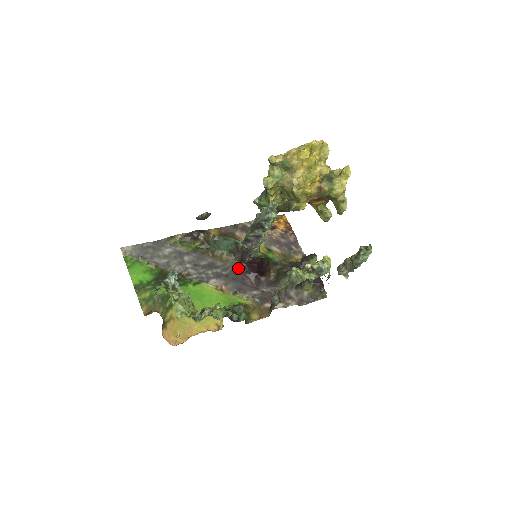
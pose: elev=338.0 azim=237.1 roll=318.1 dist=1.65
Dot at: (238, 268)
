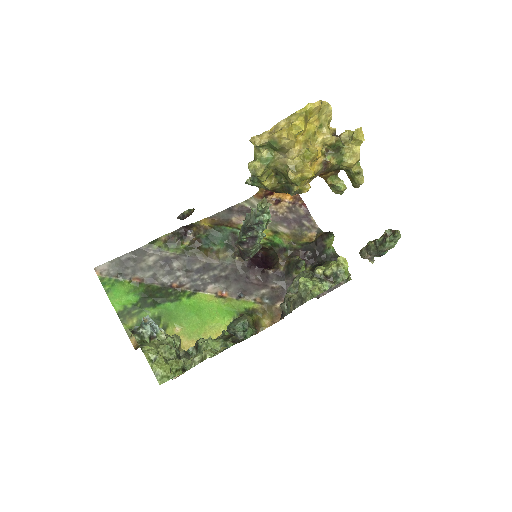
Dot at: (239, 264)
